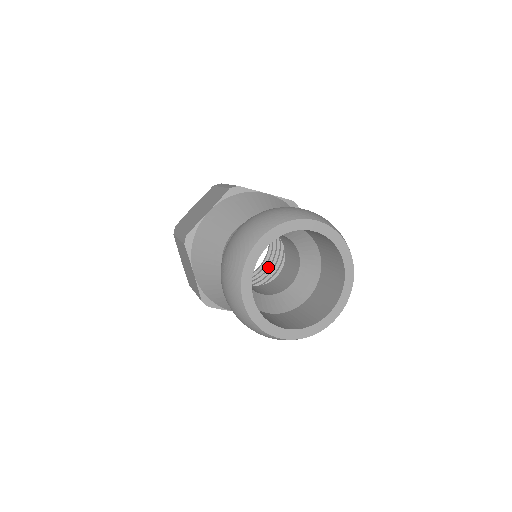
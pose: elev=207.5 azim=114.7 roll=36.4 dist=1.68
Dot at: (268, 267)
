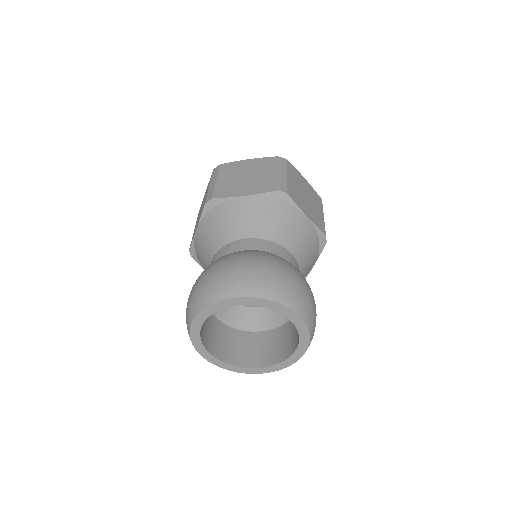
Dot at: occluded
